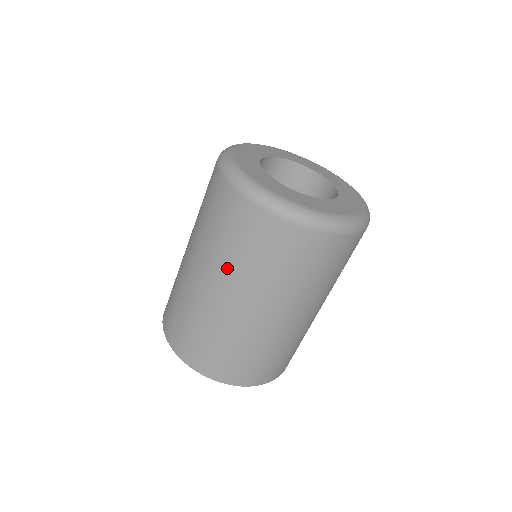
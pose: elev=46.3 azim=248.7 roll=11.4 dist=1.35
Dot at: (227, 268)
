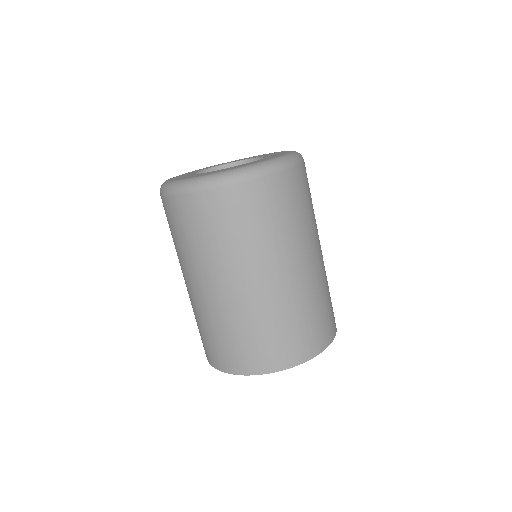
Dot at: (191, 261)
